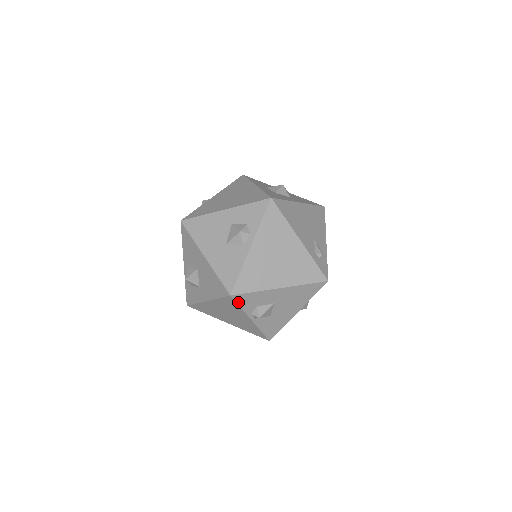
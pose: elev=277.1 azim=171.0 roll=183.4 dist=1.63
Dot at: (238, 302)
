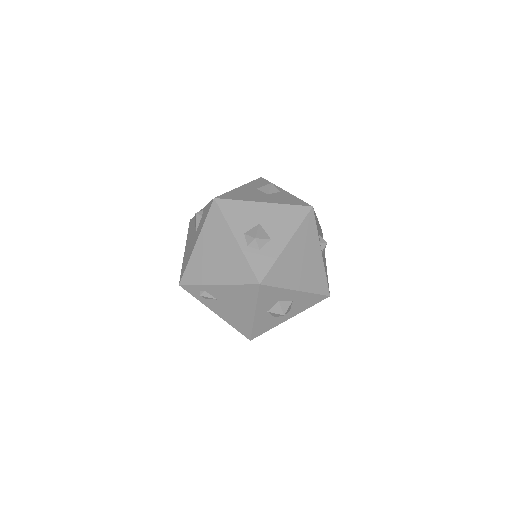
Dot at: (315, 220)
